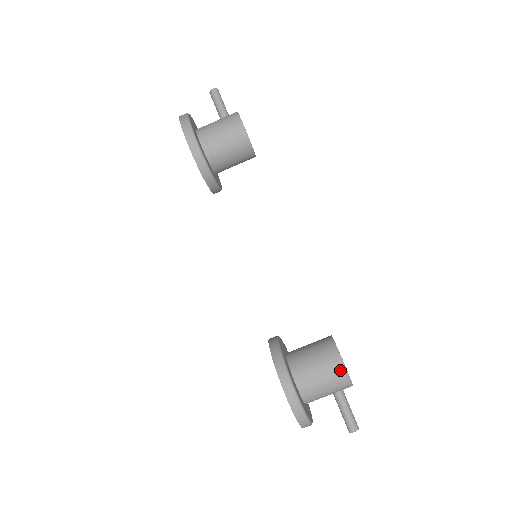
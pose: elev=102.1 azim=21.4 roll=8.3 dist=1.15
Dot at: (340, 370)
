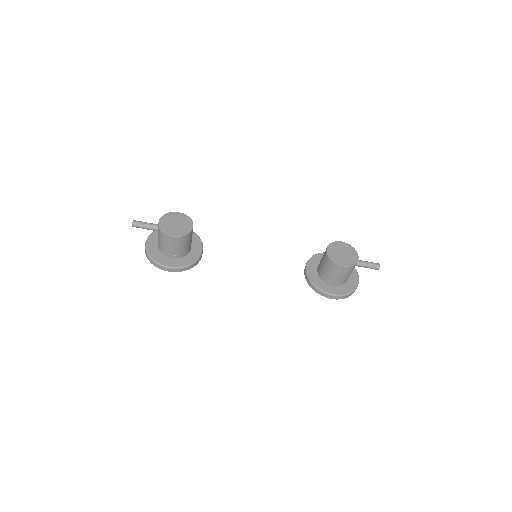
Dot at: (346, 269)
